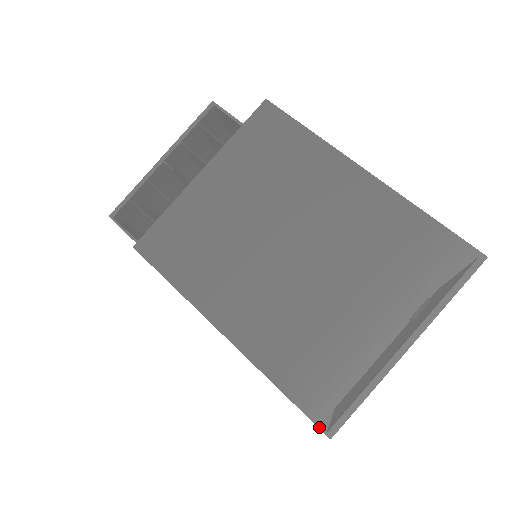
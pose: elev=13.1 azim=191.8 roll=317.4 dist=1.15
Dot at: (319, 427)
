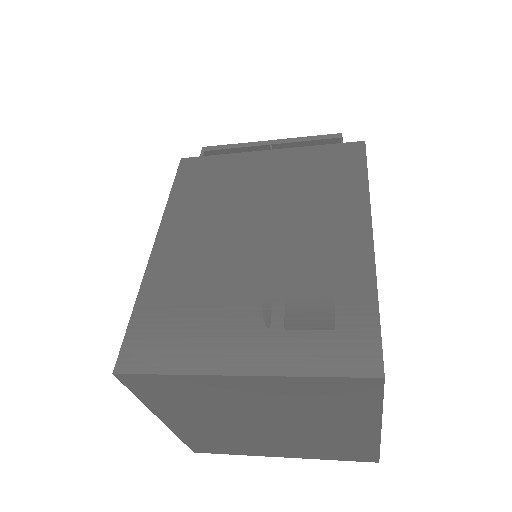
Dot at: (118, 358)
